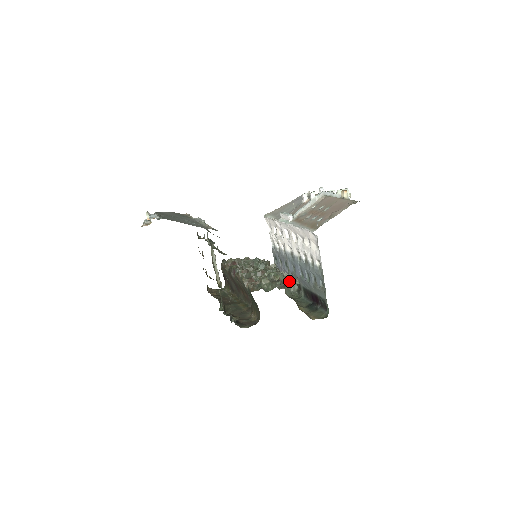
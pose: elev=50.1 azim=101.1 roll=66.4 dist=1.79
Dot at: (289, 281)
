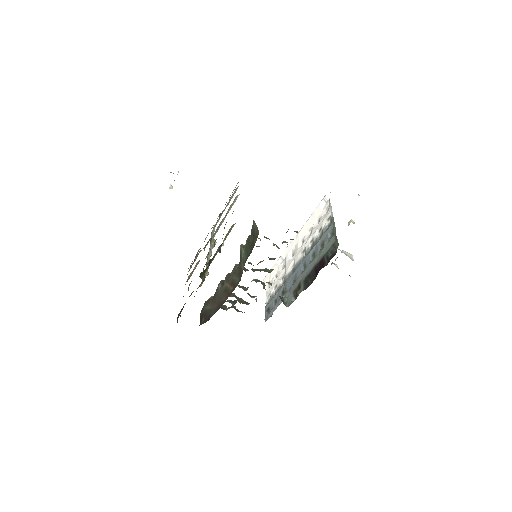
Dot at: (295, 231)
